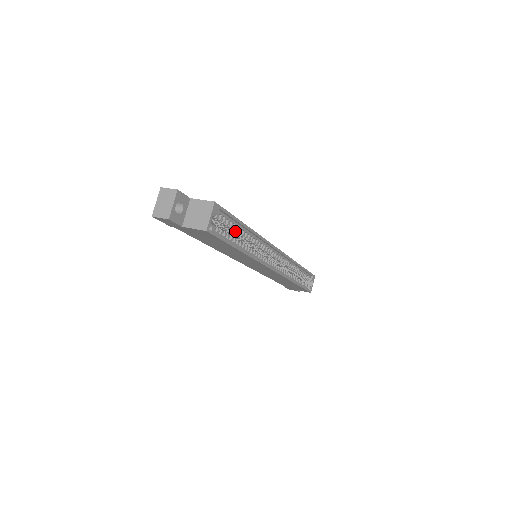
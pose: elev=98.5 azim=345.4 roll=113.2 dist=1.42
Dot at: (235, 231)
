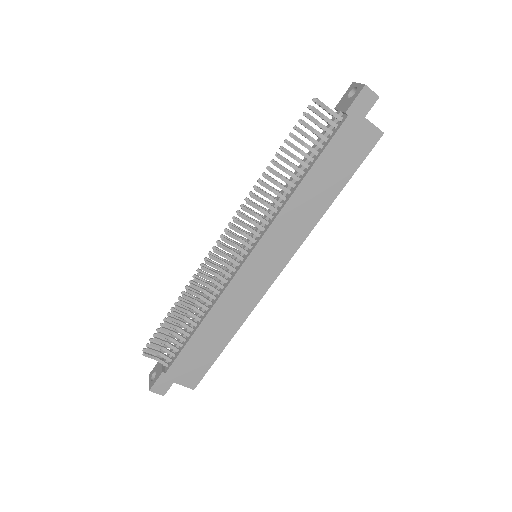
Dot at: occluded
